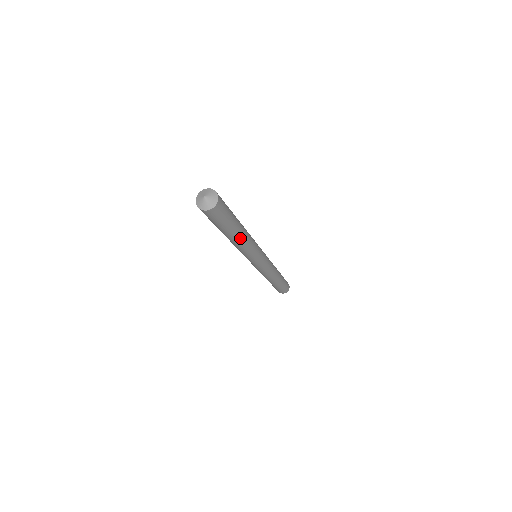
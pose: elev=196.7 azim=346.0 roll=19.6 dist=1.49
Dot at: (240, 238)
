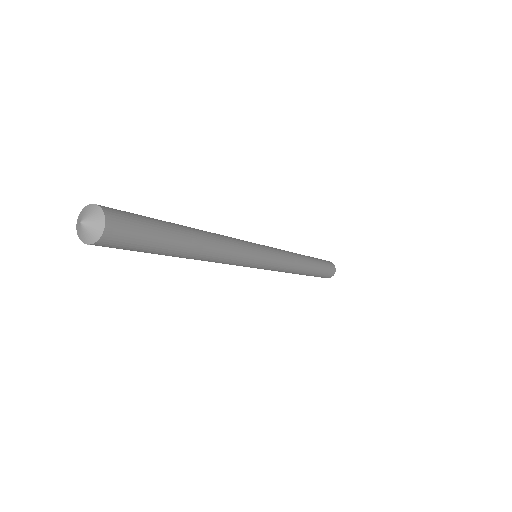
Dot at: occluded
